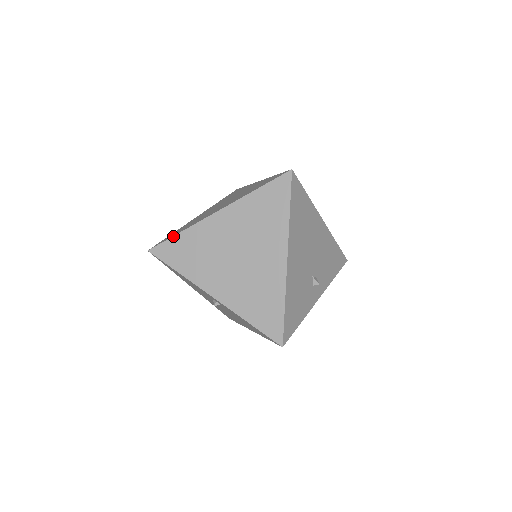
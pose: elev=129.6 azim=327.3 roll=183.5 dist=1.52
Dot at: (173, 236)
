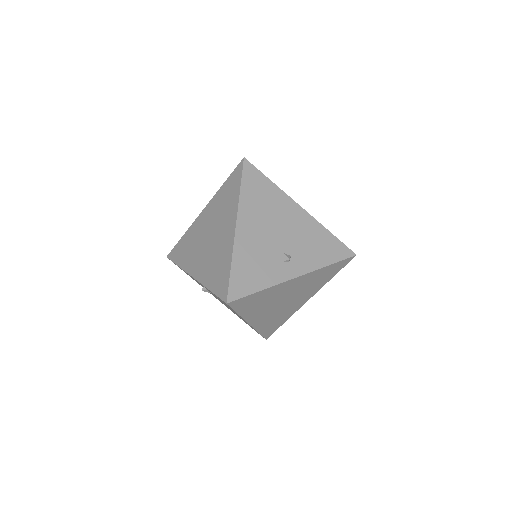
Dot at: (179, 240)
